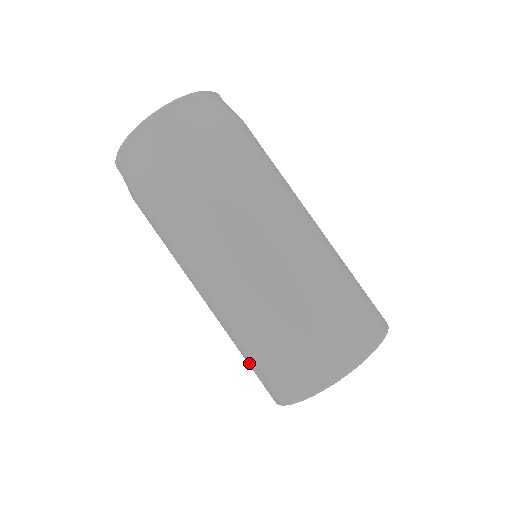
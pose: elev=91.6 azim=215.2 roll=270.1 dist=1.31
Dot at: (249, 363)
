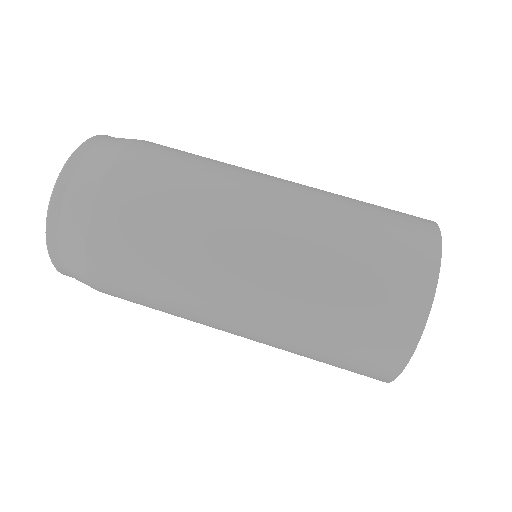
Dot at: (350, 318)
